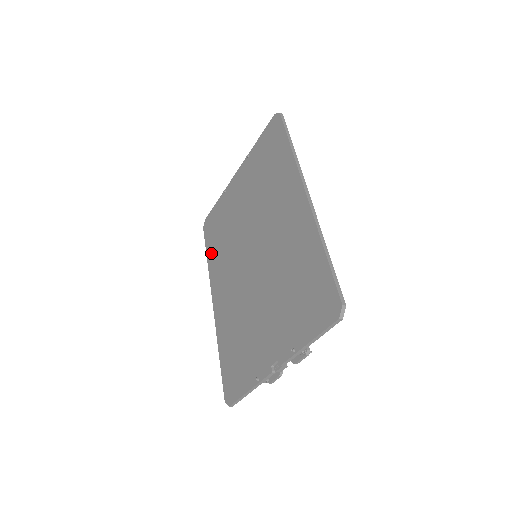
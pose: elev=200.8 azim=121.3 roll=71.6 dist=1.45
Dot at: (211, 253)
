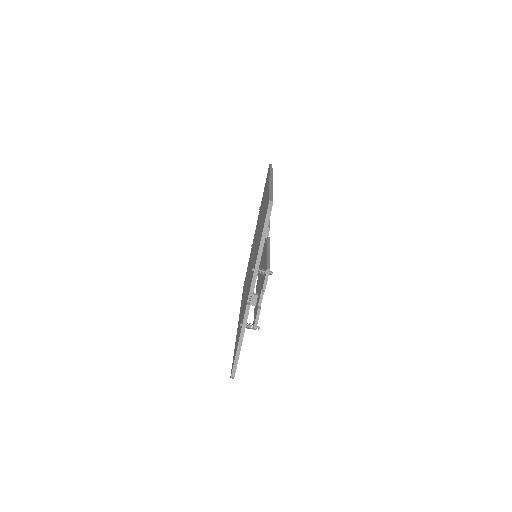
Dot at: occluded
